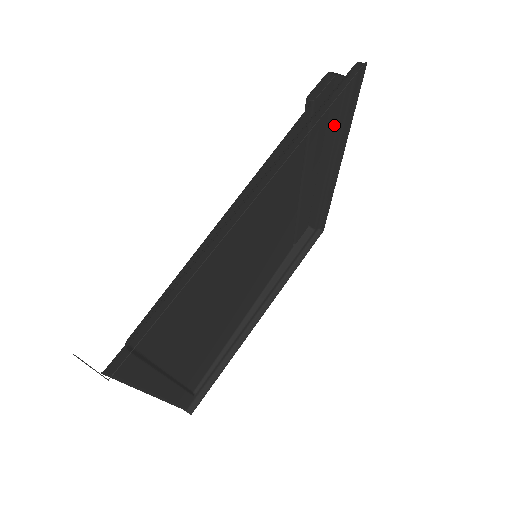
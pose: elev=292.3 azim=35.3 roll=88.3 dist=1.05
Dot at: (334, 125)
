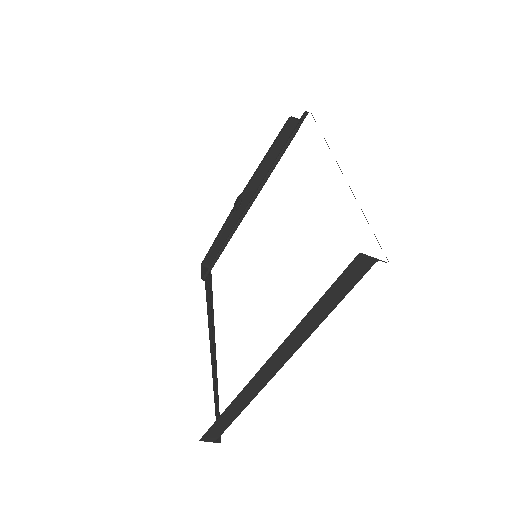
Dot at: (275, 158)
